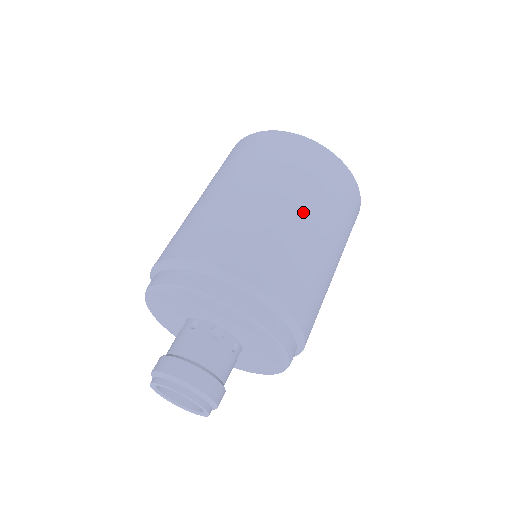
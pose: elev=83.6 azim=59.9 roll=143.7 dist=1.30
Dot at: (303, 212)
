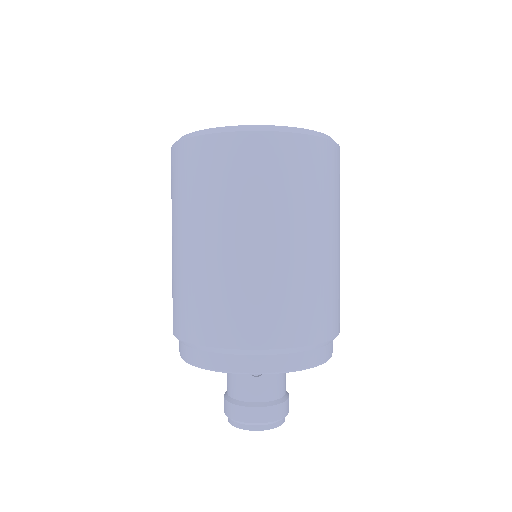
Dot at: (273, 238)
